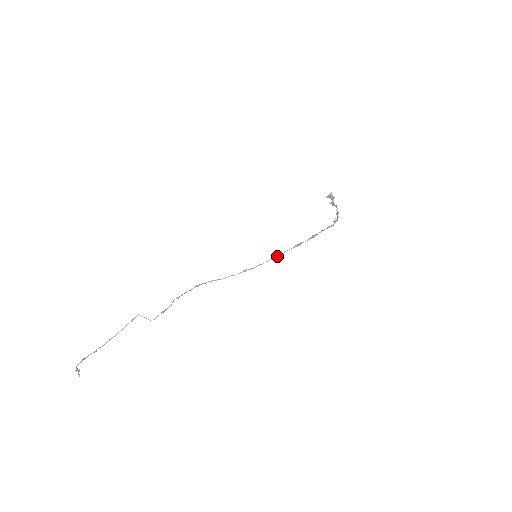
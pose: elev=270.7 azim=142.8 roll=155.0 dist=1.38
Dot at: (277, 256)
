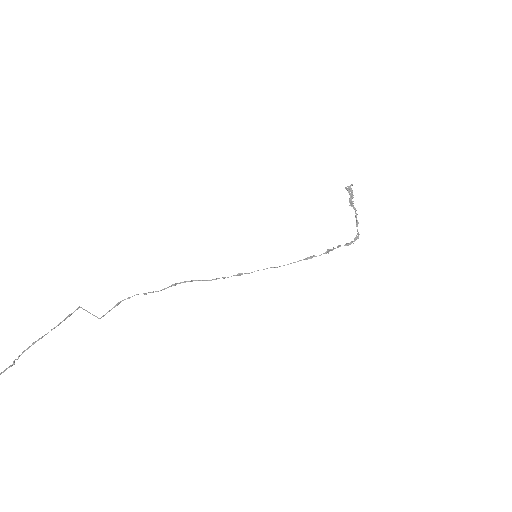
Dot at: (283, 265)
